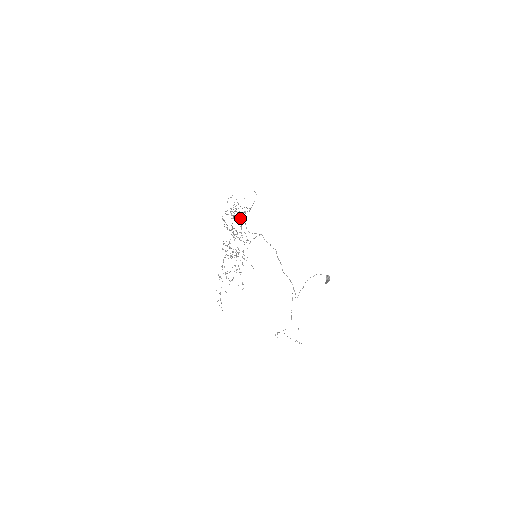
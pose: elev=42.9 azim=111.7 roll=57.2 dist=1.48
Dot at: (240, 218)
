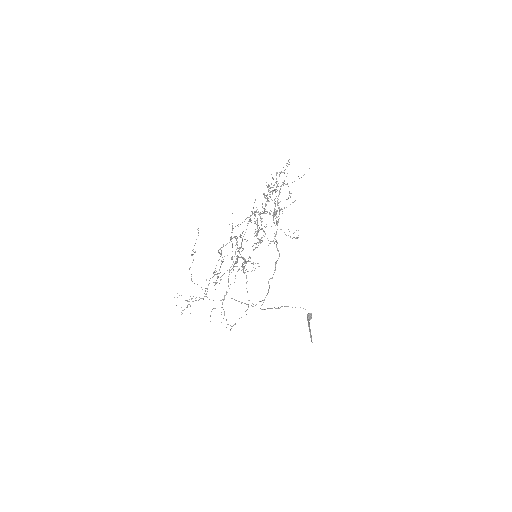
Dot at: (266, 185)
